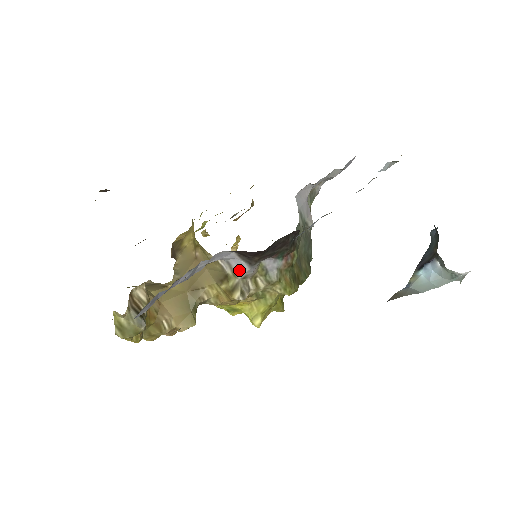
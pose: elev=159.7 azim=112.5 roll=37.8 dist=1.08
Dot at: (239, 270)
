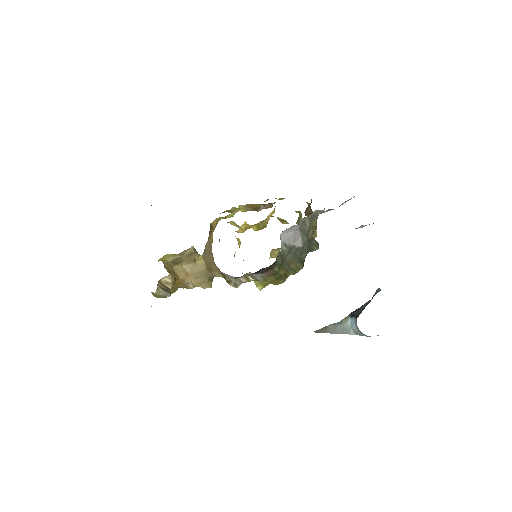
Dot at: (229, 277)
